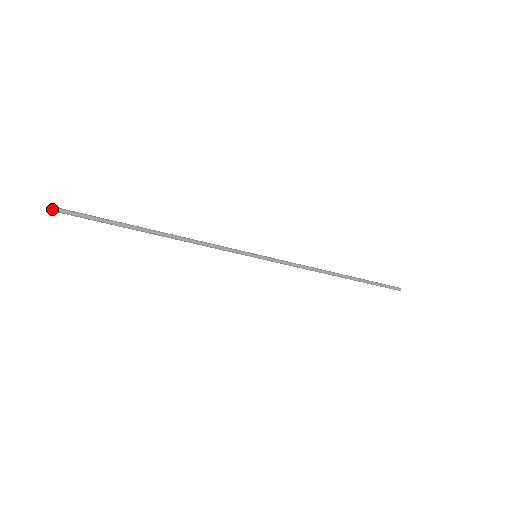
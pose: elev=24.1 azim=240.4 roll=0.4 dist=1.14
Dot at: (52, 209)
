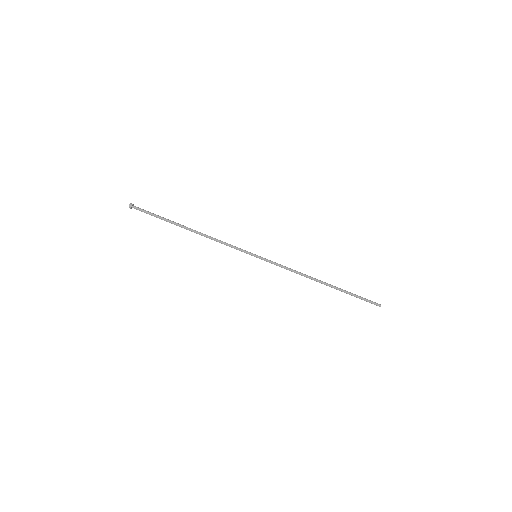
Dot at: (131, 203)
